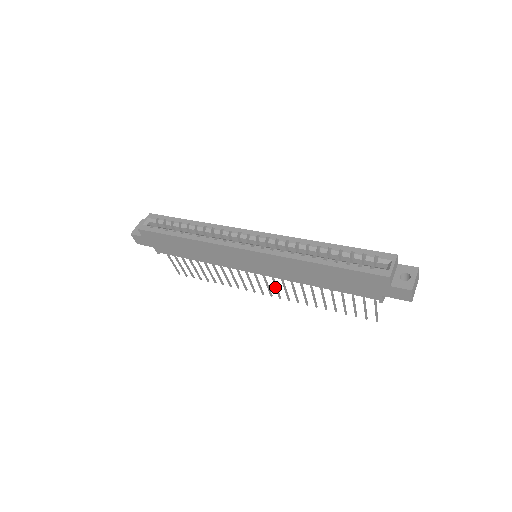
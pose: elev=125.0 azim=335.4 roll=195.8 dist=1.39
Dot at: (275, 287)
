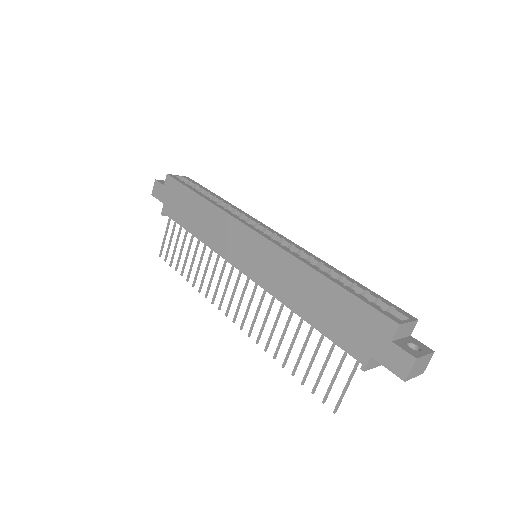
Dot at: (247, 307)
